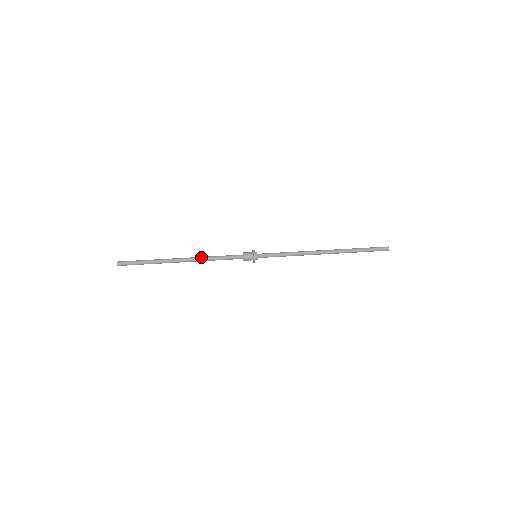
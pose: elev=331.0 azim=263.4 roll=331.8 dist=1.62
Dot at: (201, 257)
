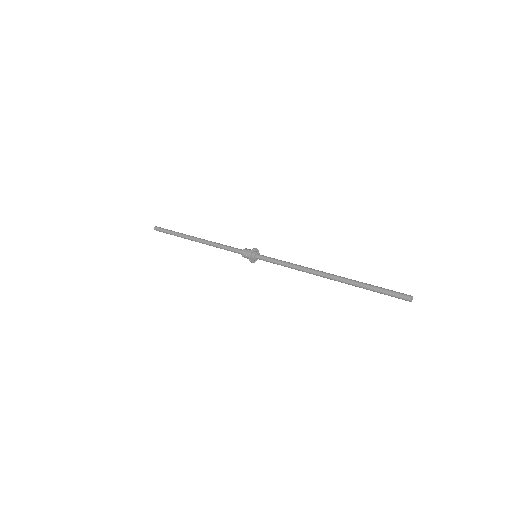
Dot at: (210, 242)
